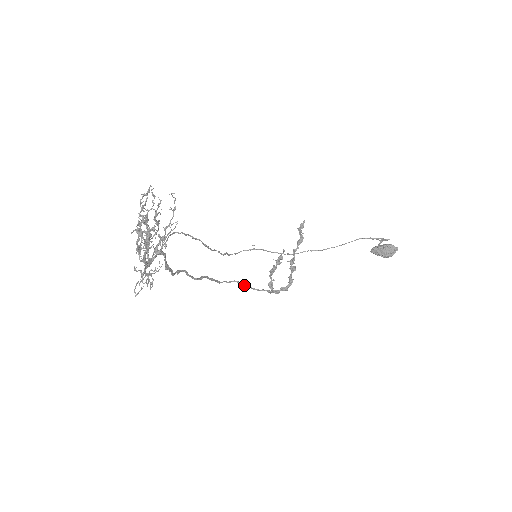
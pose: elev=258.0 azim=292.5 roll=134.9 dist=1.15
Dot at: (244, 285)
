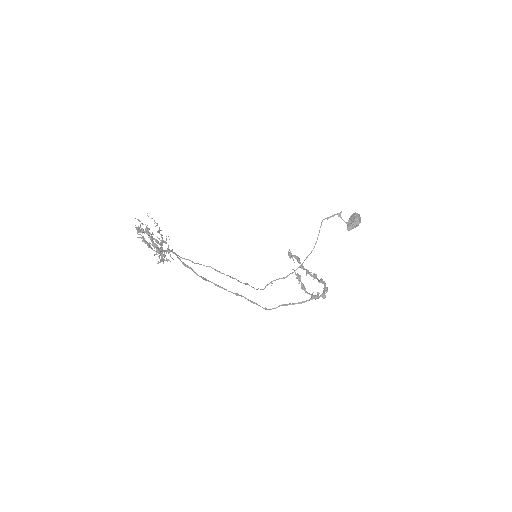
Dot at: occluded
